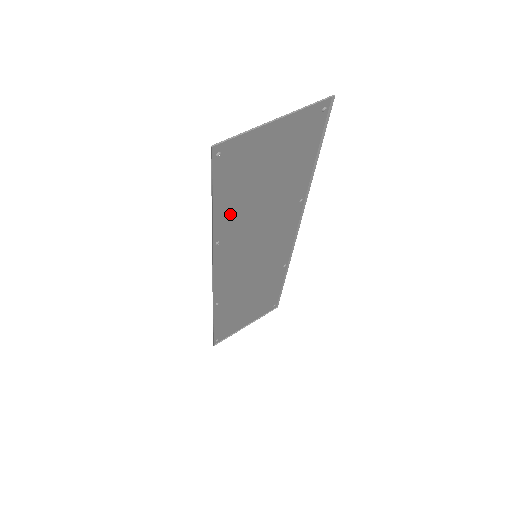
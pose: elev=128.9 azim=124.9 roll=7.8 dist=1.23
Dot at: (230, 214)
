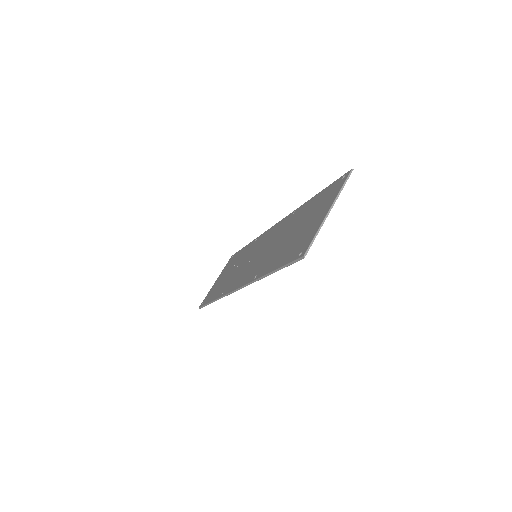
Dot at: (273, 262)
